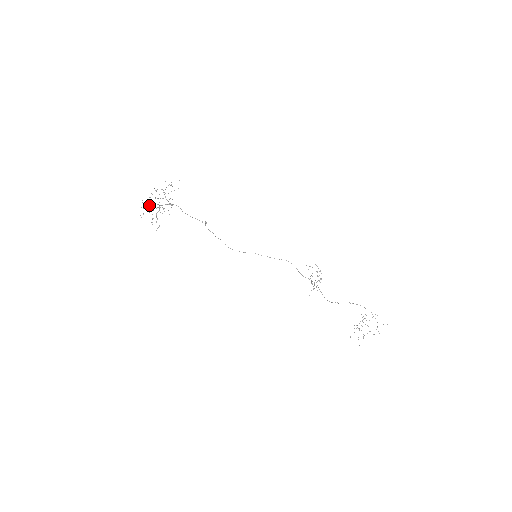
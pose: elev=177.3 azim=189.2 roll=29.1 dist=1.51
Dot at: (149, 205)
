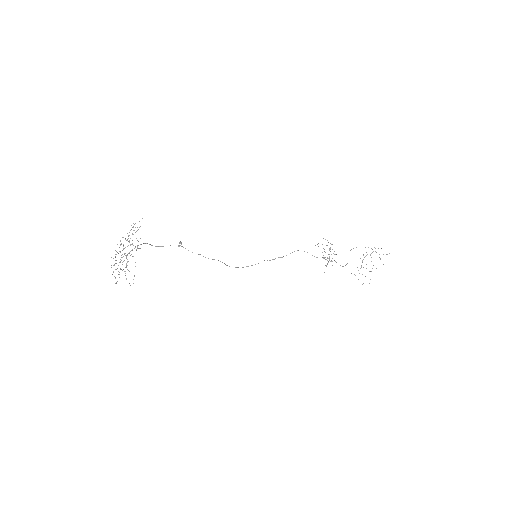
Dot at: occluded
